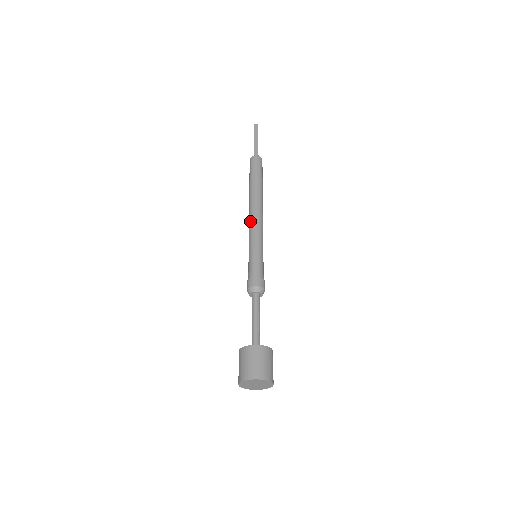
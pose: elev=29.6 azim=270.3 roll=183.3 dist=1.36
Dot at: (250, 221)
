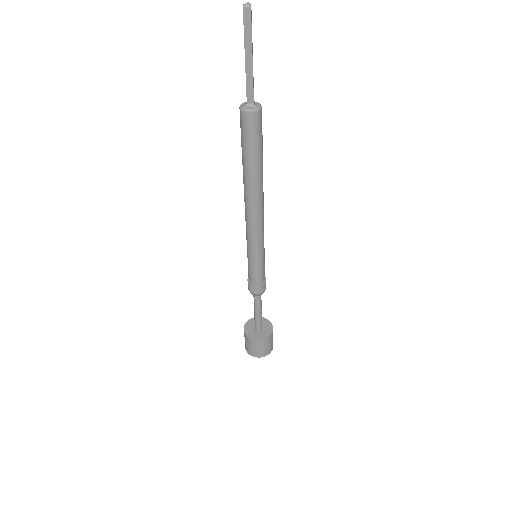
Dot at: (247, 223)
